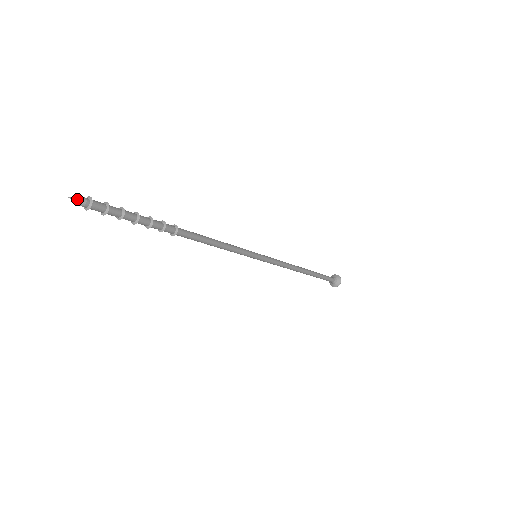
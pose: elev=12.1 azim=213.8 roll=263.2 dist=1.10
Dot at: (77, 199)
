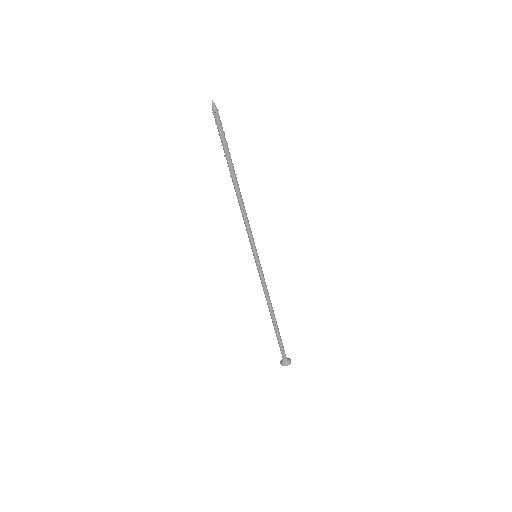
Dot at: (214, 104)
